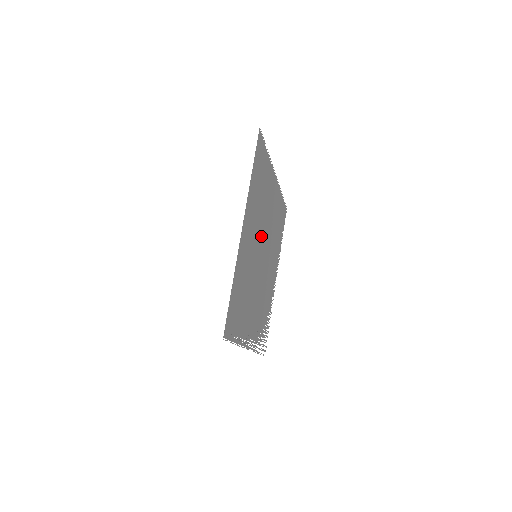
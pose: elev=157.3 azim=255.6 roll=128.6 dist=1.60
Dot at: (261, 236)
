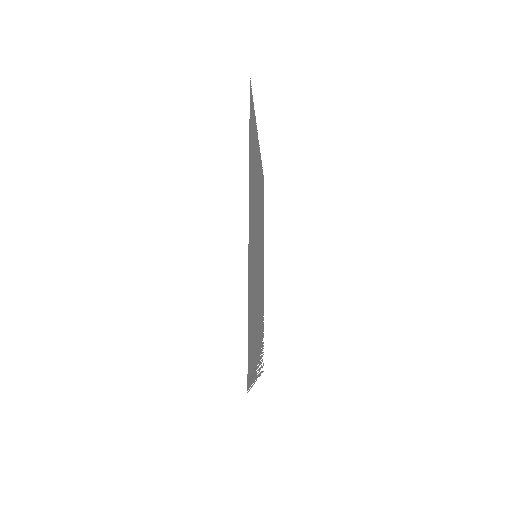
Dot at: occluded
